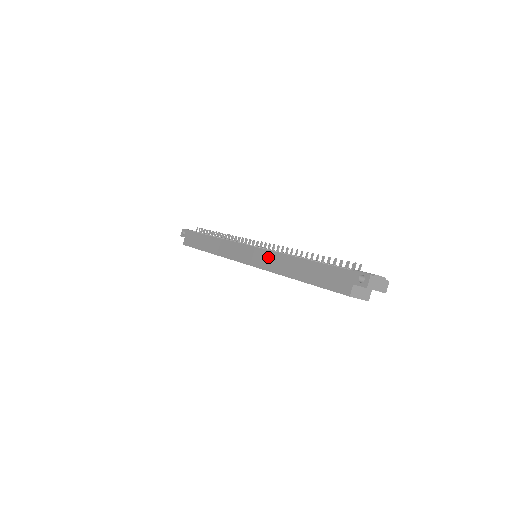
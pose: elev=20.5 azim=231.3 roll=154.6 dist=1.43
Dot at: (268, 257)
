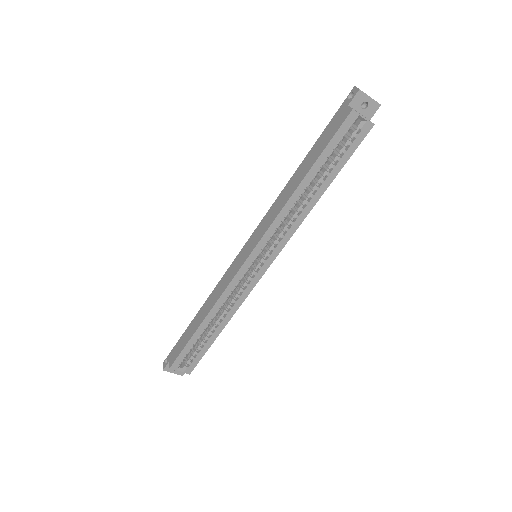
Dot at: (267, 218)
